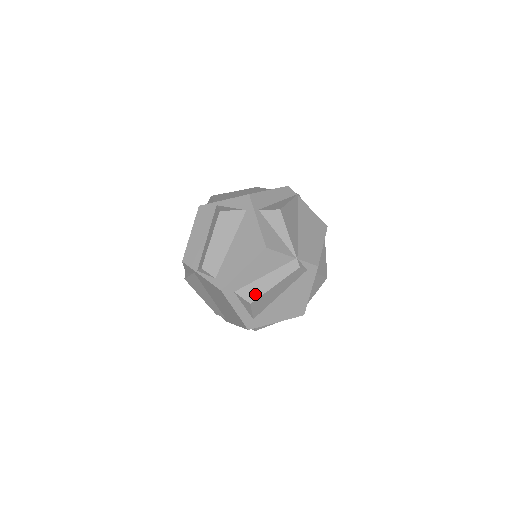
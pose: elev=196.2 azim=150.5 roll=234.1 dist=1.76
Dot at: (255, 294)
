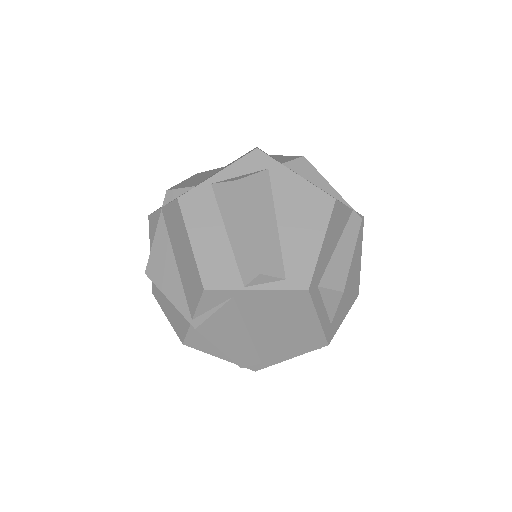
Dot at: (341, 276)
